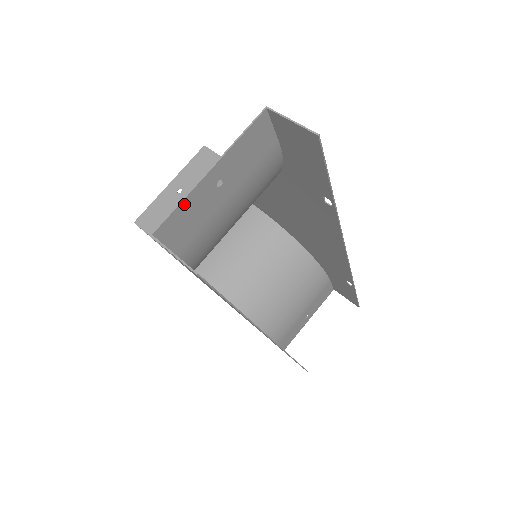
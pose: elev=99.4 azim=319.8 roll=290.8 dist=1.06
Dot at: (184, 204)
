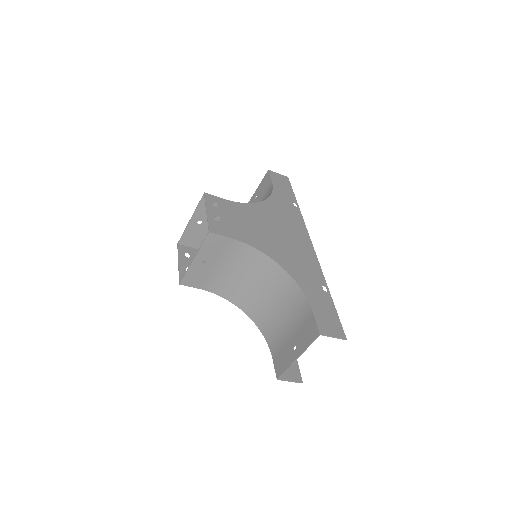
Dot at: (287, 367)
